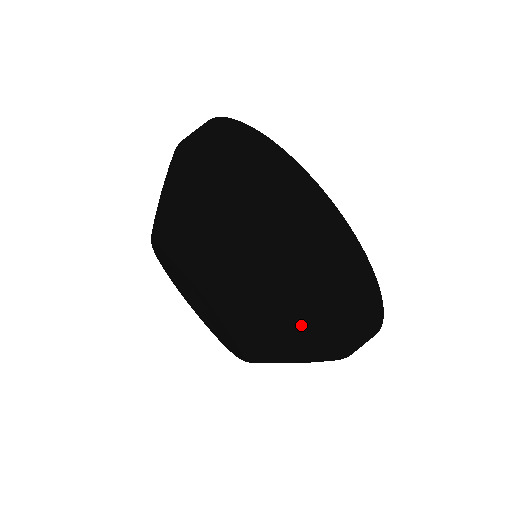
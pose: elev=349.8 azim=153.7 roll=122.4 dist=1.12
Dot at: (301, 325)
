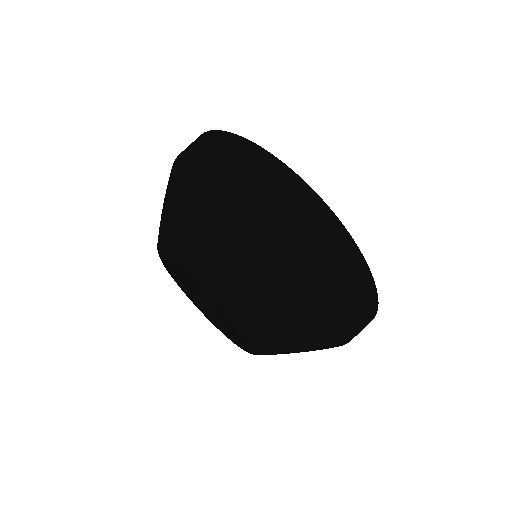
Dot at: (279, 280)
